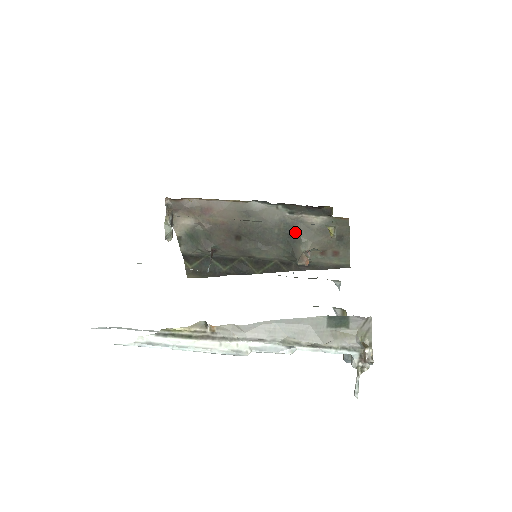
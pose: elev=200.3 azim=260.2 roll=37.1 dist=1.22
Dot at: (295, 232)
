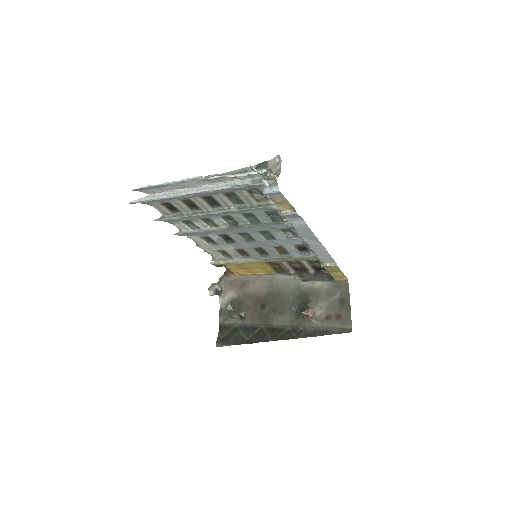
Dot at: (306, 297)
